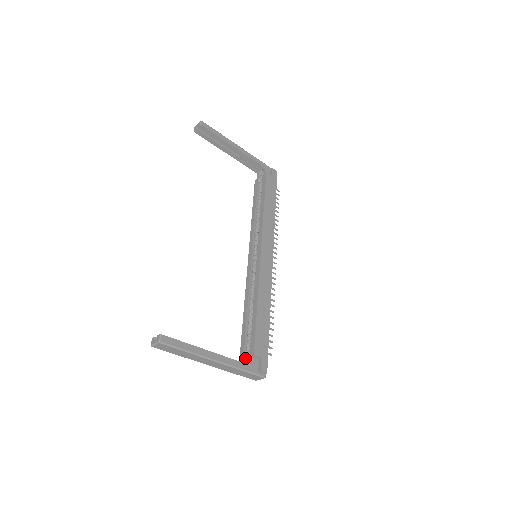
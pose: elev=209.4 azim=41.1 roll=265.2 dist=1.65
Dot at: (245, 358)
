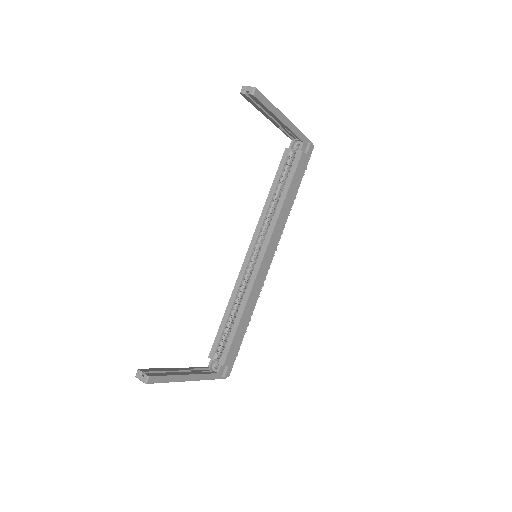
Dot at: (214, 360)
